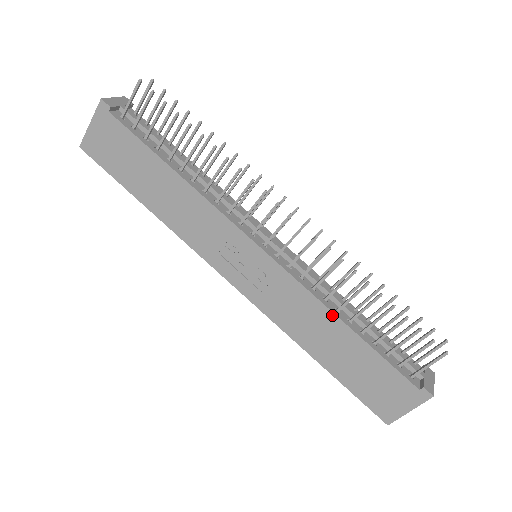
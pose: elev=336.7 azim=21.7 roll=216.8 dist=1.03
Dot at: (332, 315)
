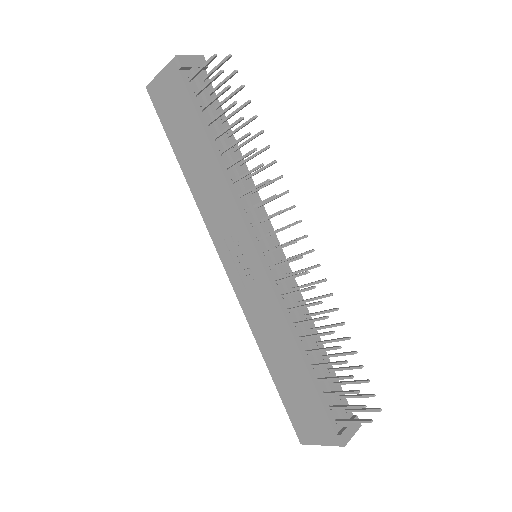
Dot at: (293, 340)
